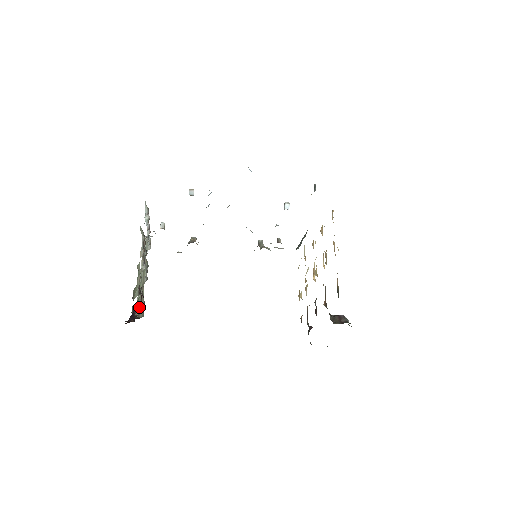
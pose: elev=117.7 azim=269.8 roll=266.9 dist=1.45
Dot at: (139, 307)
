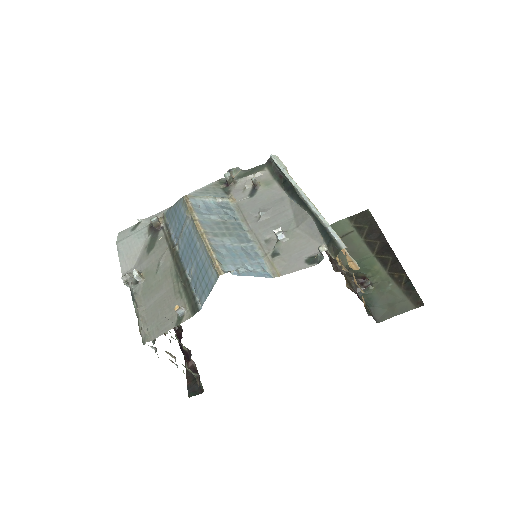
Dot at: (187, 350)
